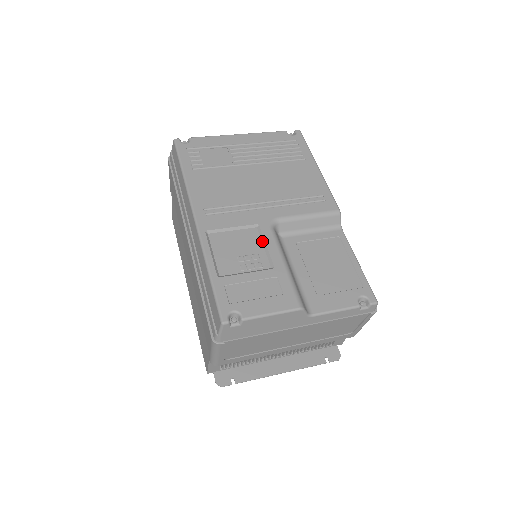
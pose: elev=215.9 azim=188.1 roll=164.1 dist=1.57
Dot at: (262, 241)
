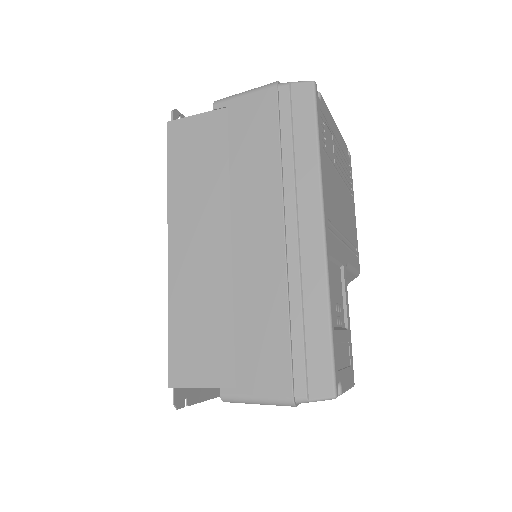
Dot at: (343, 289)
